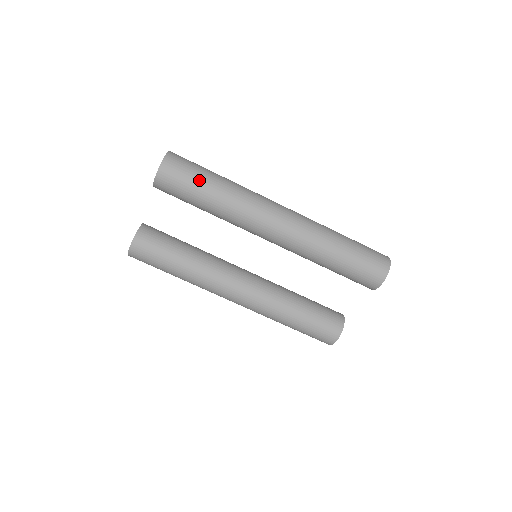
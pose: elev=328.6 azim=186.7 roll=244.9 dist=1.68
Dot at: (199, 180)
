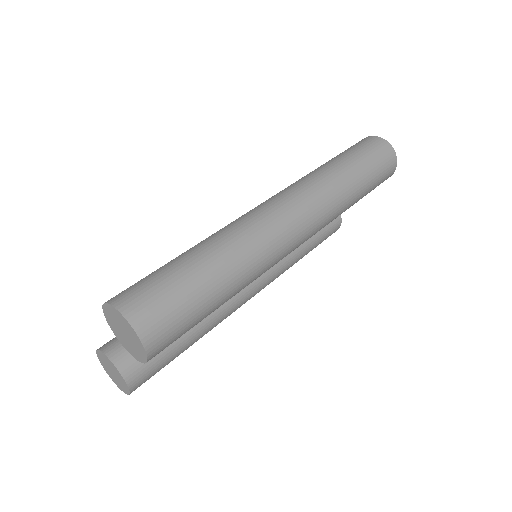
Dot at: (201, 304)
